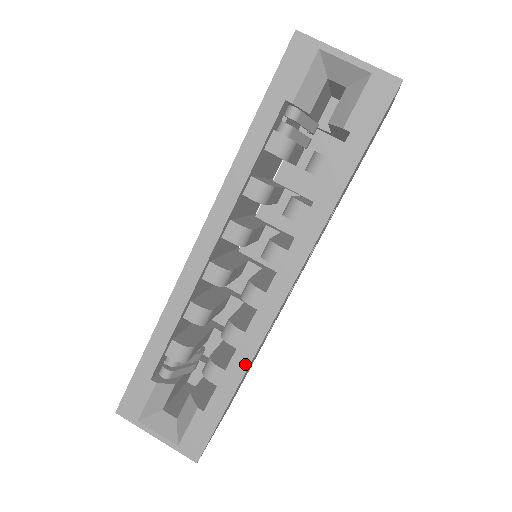
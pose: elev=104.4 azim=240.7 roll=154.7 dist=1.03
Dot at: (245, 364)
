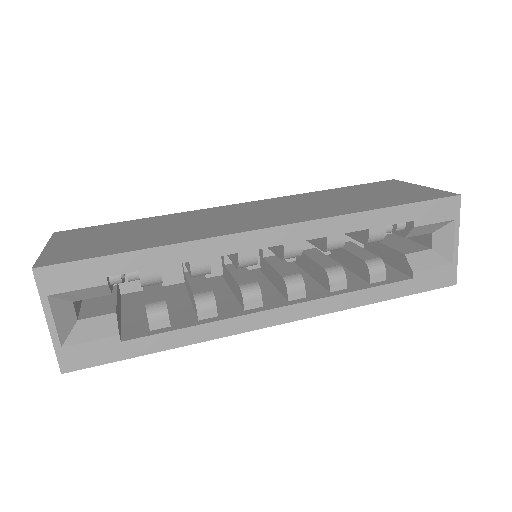
Dot at: (196, 339)
